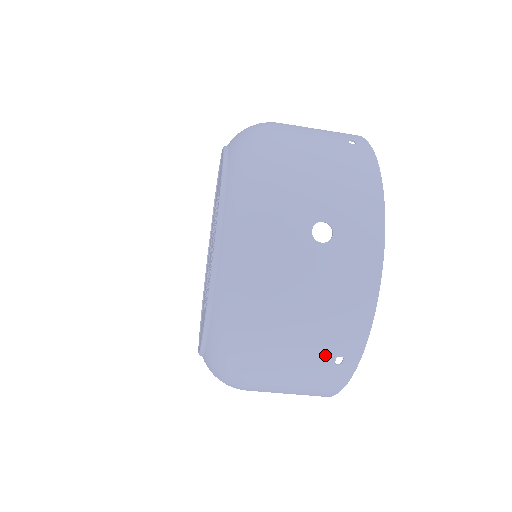
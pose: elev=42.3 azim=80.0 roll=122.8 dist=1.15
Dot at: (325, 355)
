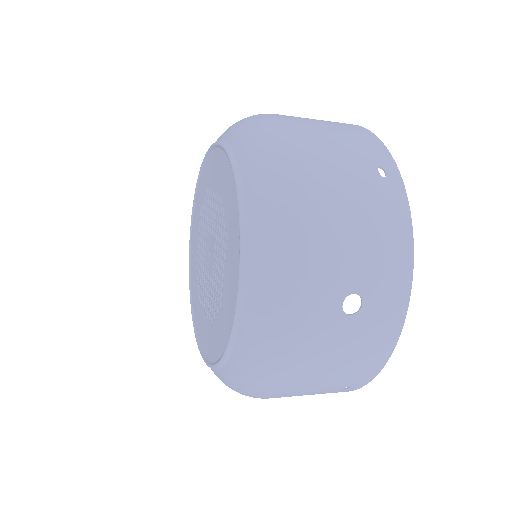
Dot at: (335, 388)
